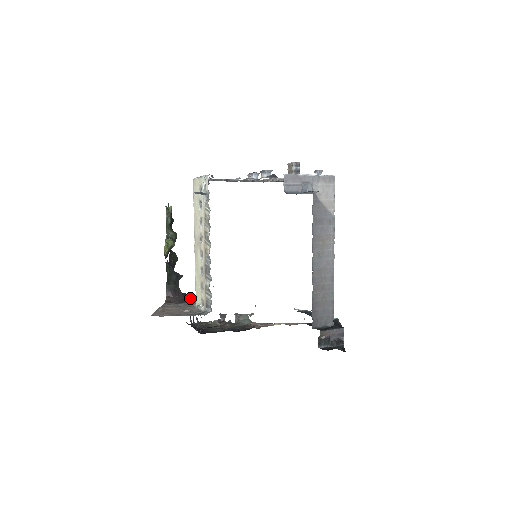
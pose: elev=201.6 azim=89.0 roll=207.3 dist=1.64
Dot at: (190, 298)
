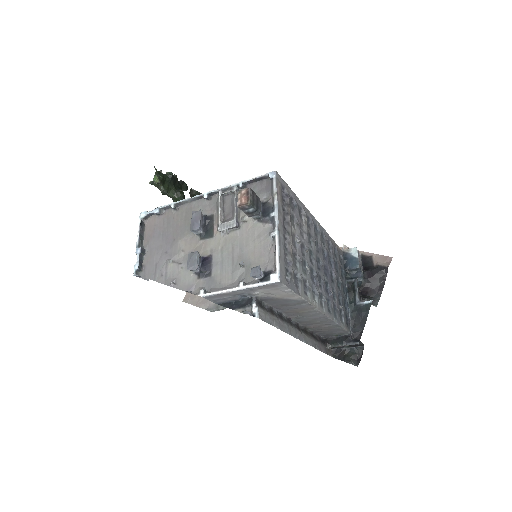
Dot at: occluded
